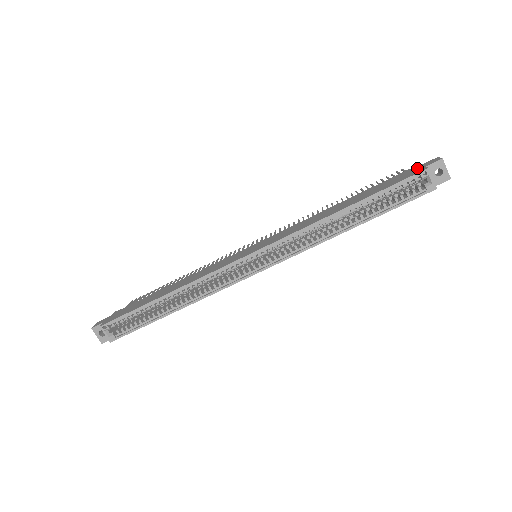
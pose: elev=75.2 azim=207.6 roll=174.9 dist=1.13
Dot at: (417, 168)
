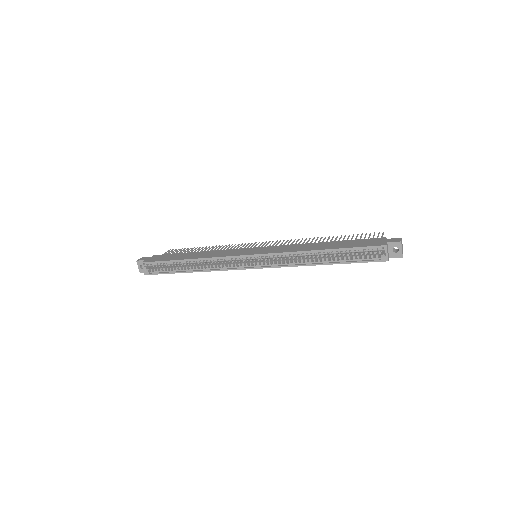
Dot at: (383, 240)
